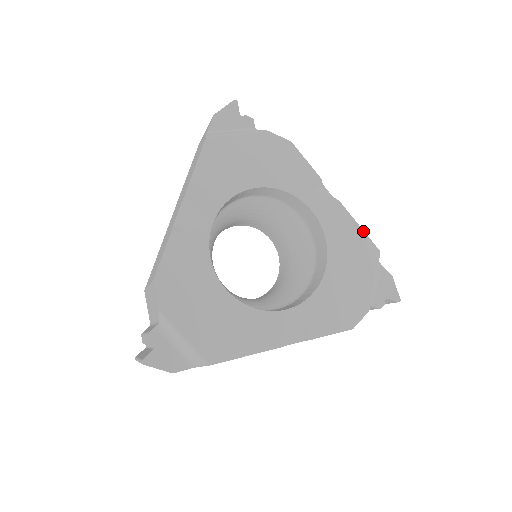
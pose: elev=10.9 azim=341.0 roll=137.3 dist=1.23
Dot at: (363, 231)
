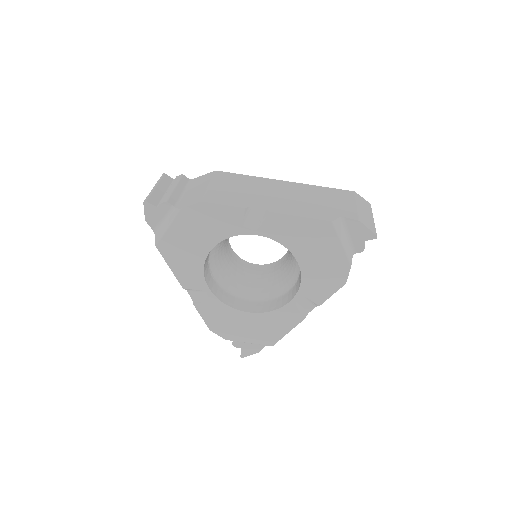
Dot at: (306, 218)
